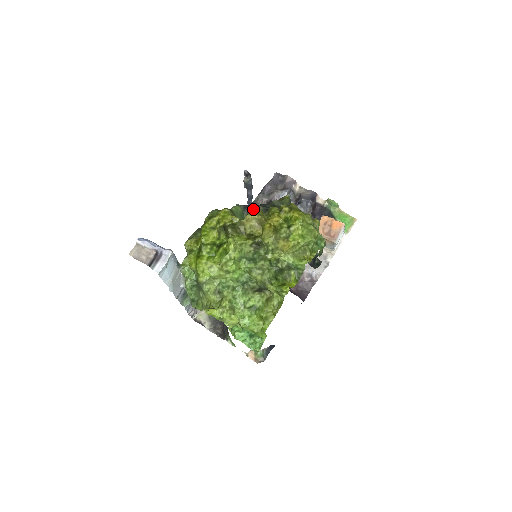
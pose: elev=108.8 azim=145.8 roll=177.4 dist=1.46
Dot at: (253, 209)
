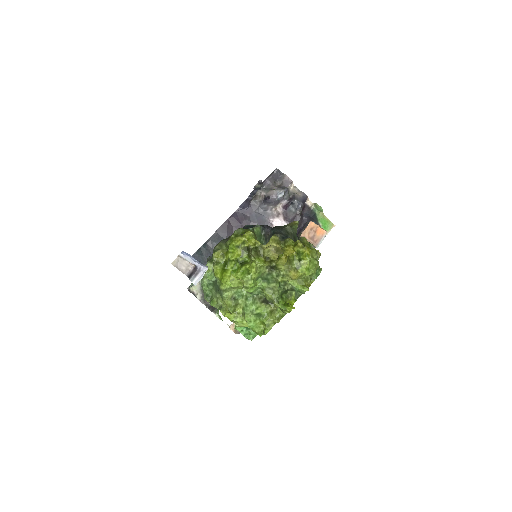
Dot at: (274, 238)
